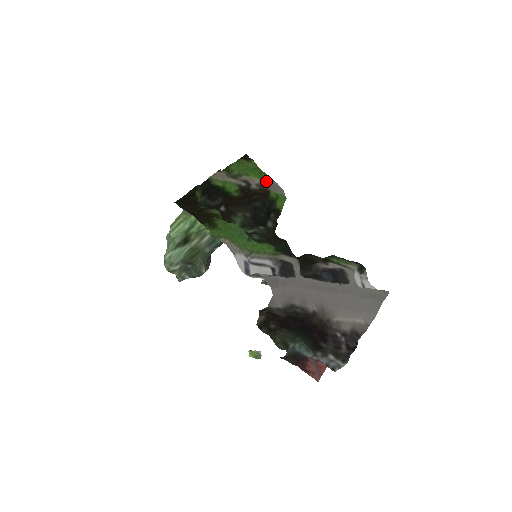
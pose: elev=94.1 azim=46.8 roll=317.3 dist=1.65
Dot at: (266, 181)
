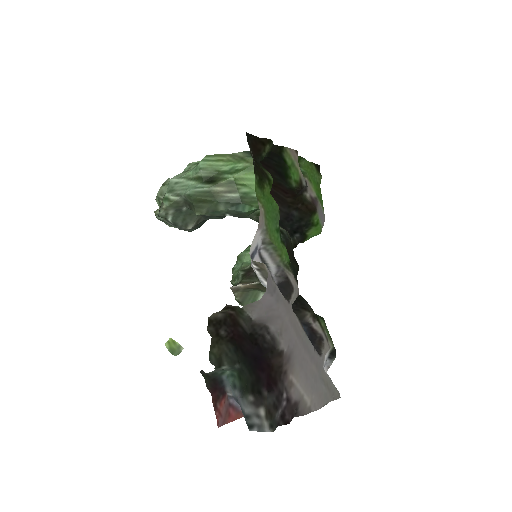
Dot at: (319, 202)
